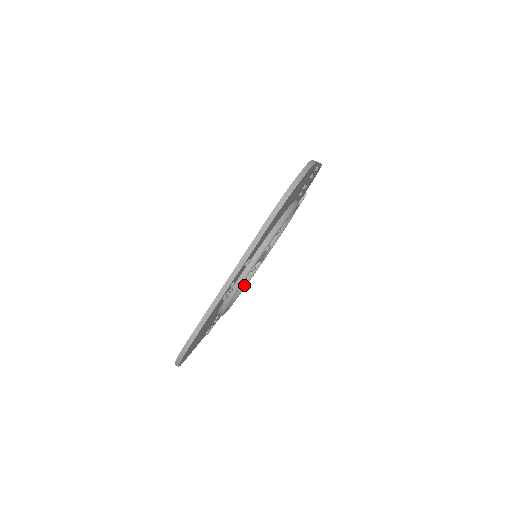
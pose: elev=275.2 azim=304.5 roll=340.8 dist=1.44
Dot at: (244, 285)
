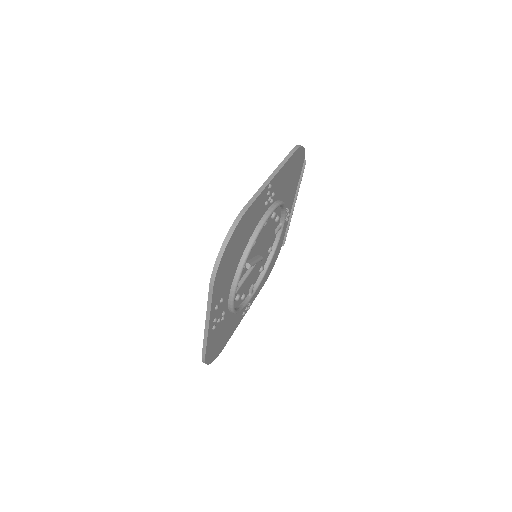
Dot at: (268, 263)
